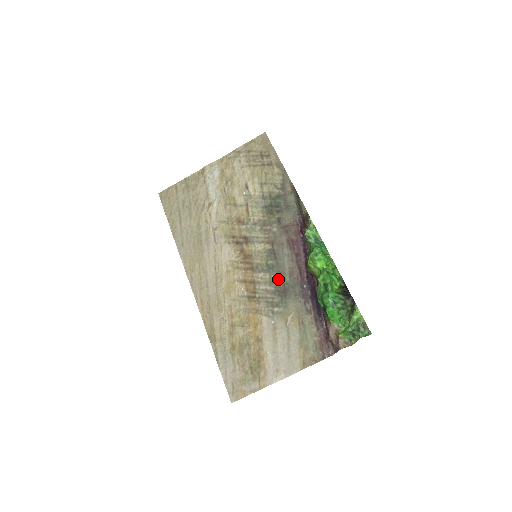
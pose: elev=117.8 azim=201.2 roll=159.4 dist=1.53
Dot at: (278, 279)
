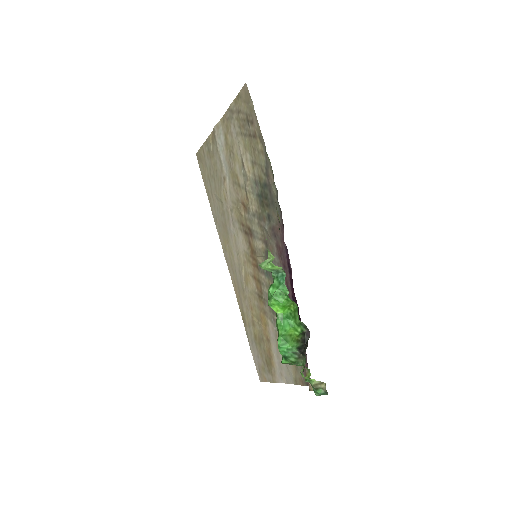
Dot at: occluded
